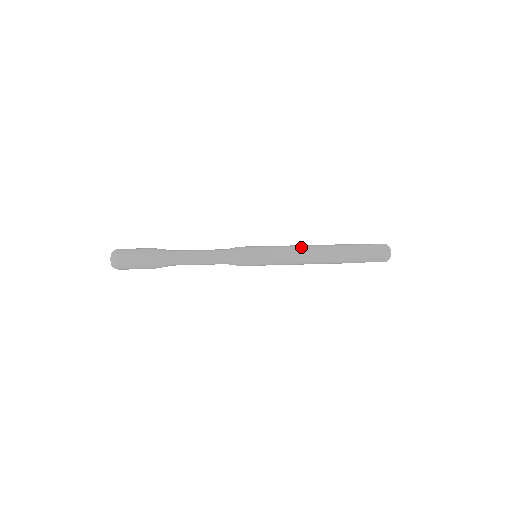
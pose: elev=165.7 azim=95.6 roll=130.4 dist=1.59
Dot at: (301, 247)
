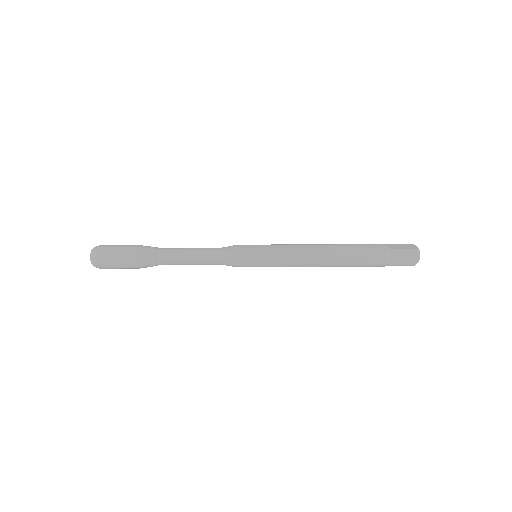
Dot at: (308, 244)
